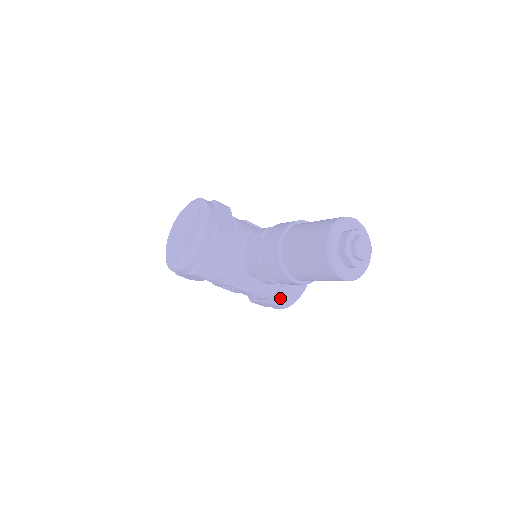
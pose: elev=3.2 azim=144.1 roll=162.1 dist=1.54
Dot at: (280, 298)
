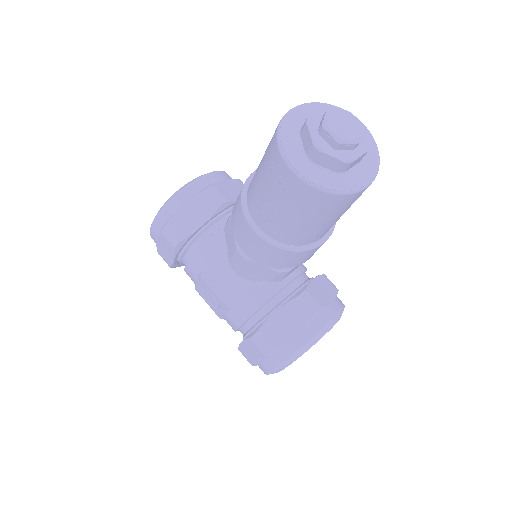
Dot at: (266, 333)
